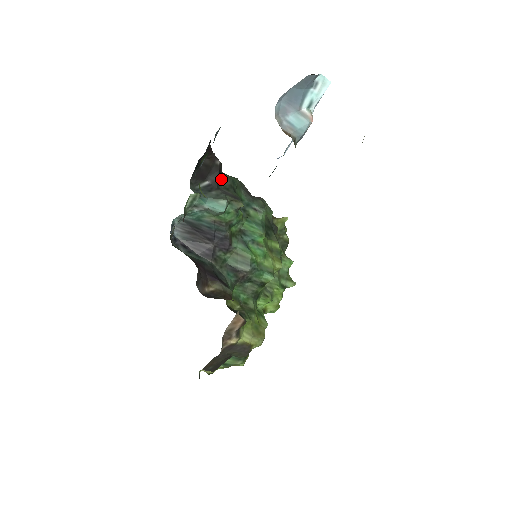
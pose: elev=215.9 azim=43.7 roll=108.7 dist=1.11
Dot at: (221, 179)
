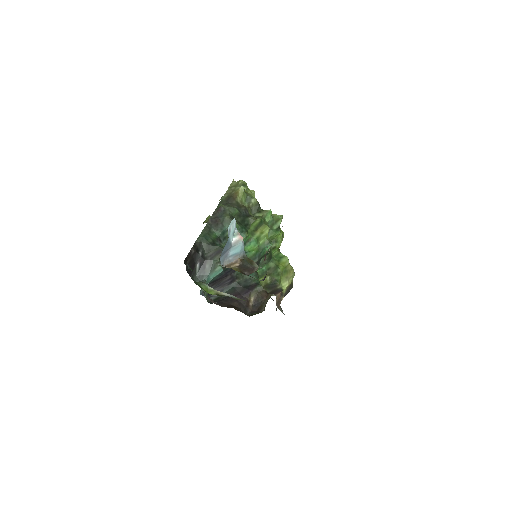
Dot at: (200, 250)
